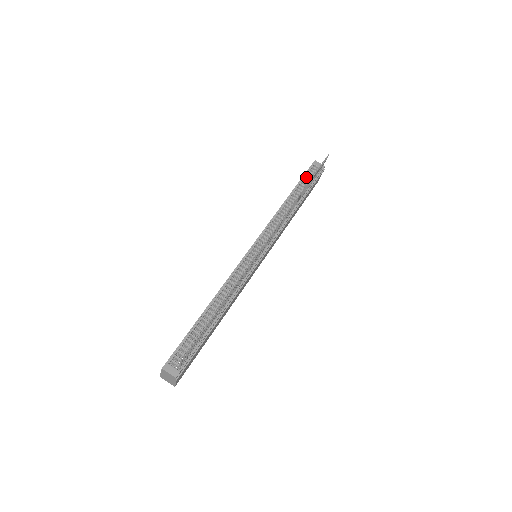
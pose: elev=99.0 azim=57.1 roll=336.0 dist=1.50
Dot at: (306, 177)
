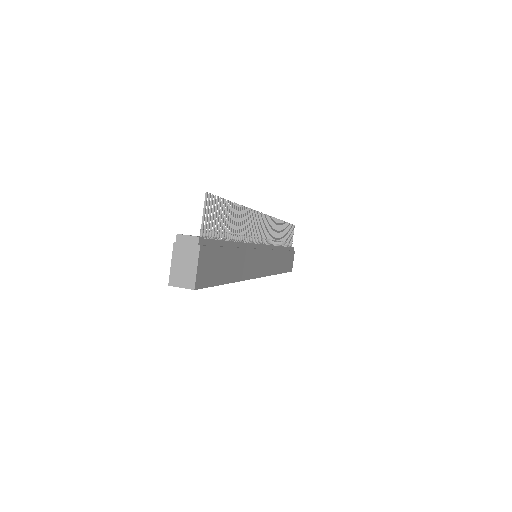
Dot at: occluded
